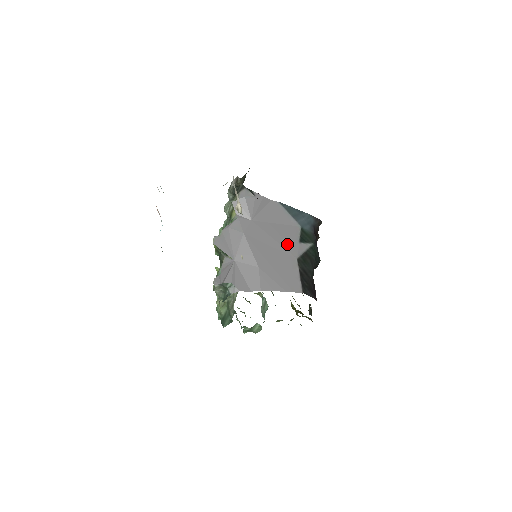
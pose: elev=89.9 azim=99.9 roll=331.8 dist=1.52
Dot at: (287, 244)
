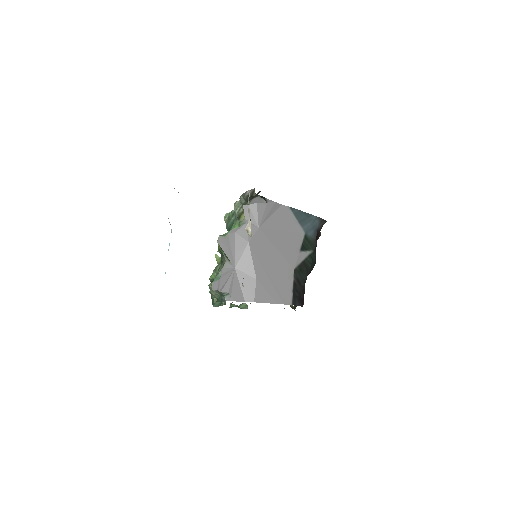
Dot at: (288, 253)
